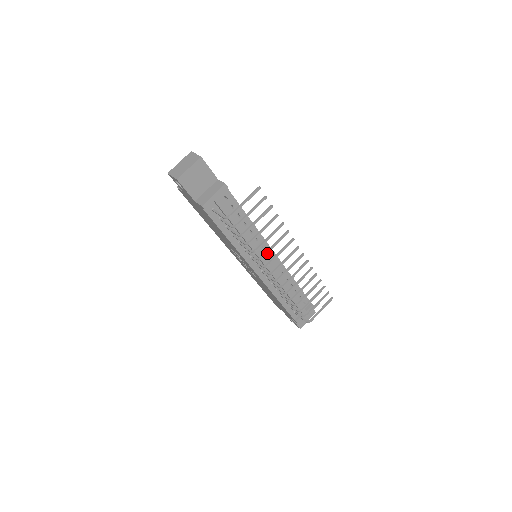
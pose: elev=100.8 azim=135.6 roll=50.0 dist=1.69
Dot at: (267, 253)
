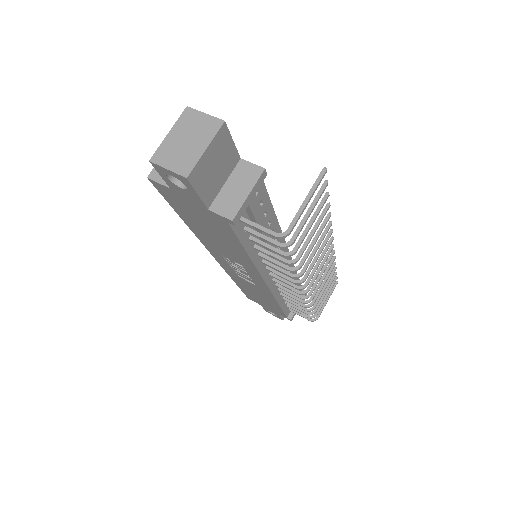
Dot at: (308, 264)
